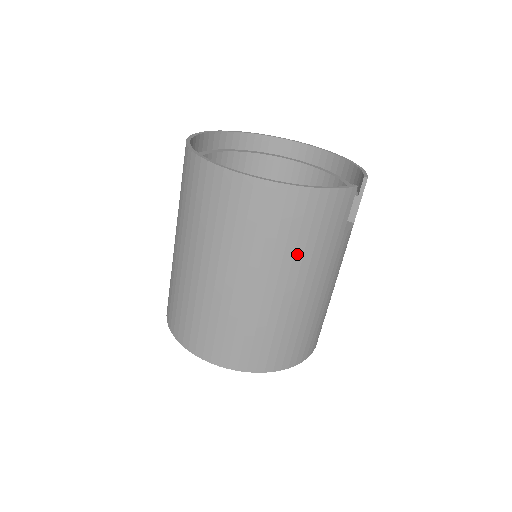
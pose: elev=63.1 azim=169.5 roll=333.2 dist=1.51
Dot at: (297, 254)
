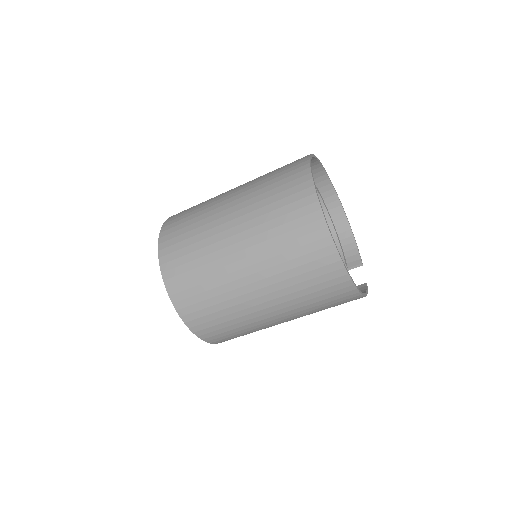
Dot at: occluded
